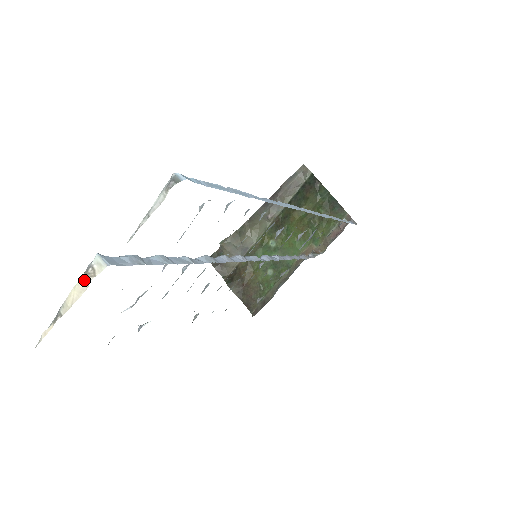
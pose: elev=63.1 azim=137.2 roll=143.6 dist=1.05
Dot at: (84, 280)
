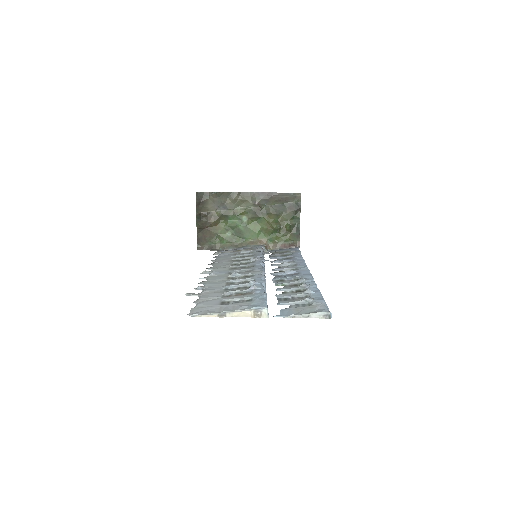
Dot at: (253, 314)
